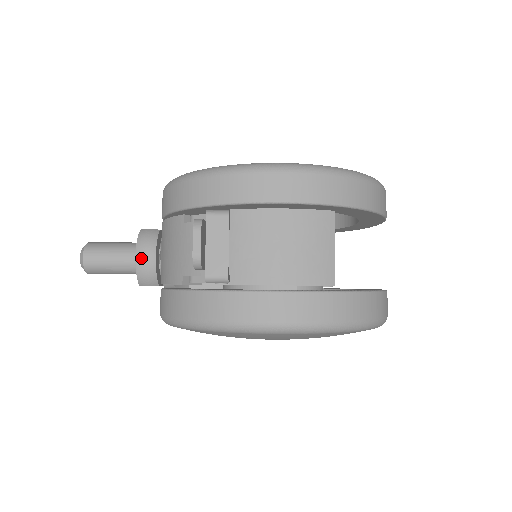
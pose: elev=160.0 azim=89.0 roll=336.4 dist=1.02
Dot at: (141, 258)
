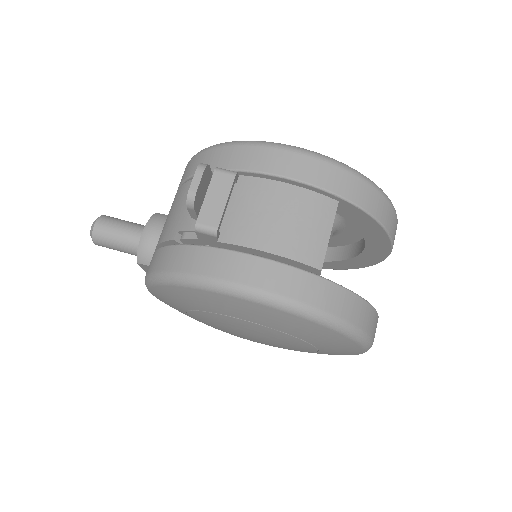
Dot at: (147, 235)
